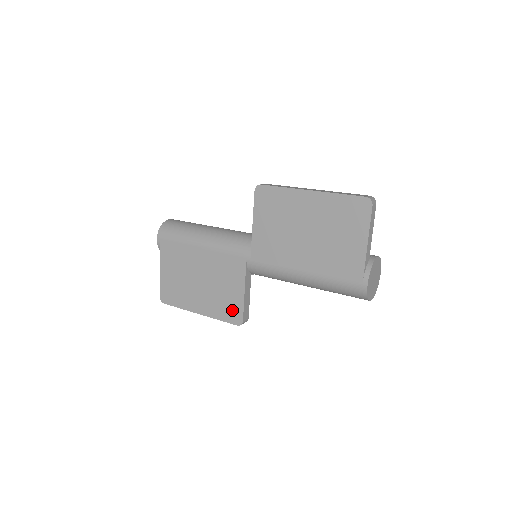
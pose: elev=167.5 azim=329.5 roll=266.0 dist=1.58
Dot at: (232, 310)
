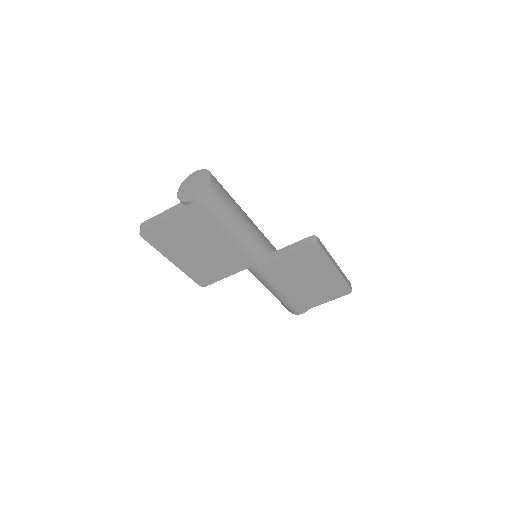
Dot at: (206, 277)
